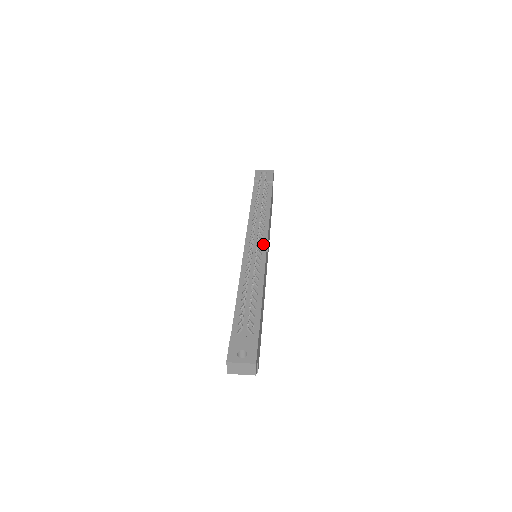
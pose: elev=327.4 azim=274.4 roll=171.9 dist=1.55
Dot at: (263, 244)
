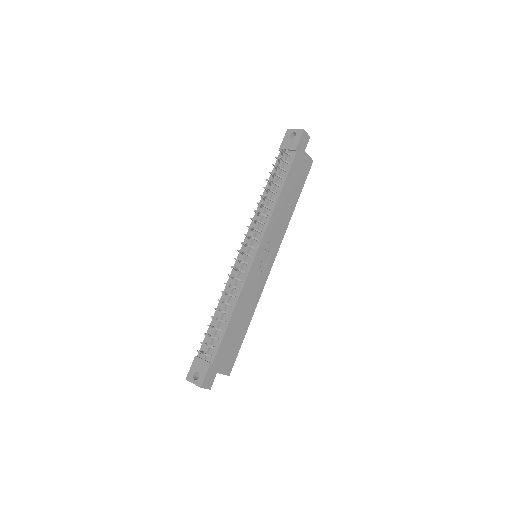
Dot at: (254, 251)
